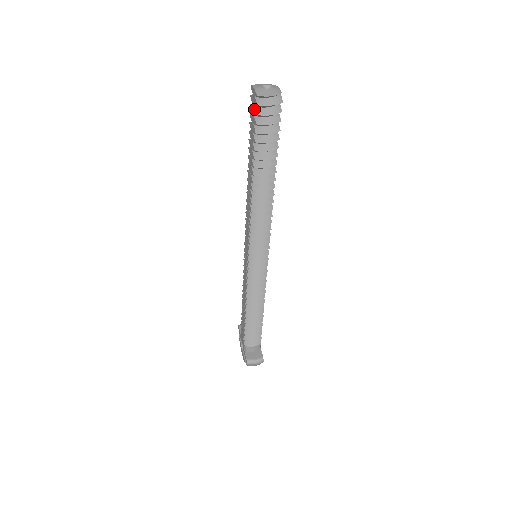
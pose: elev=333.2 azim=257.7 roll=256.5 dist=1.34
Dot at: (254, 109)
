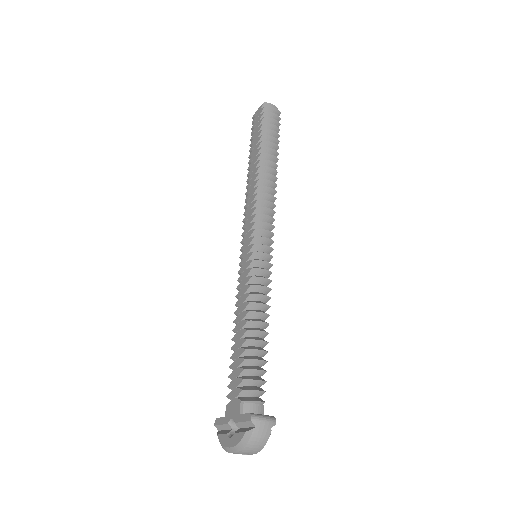
Dot at: (259, 116)
